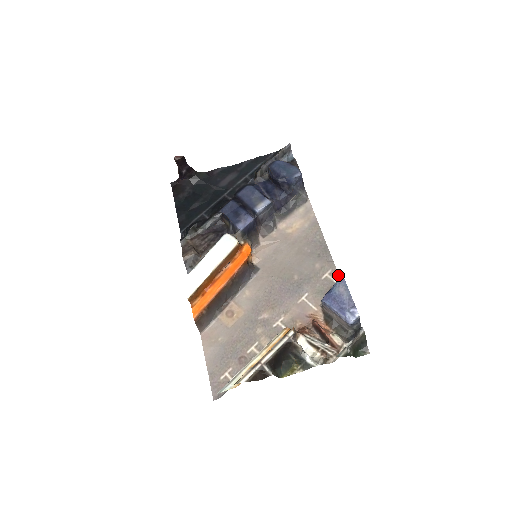
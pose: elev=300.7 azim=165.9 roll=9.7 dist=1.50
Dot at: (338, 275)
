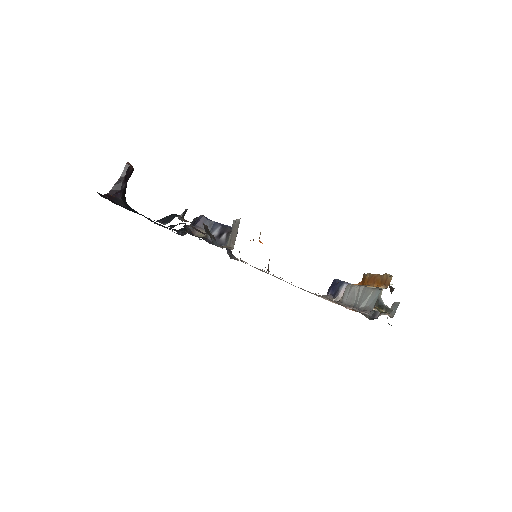
Dot at: occluded
